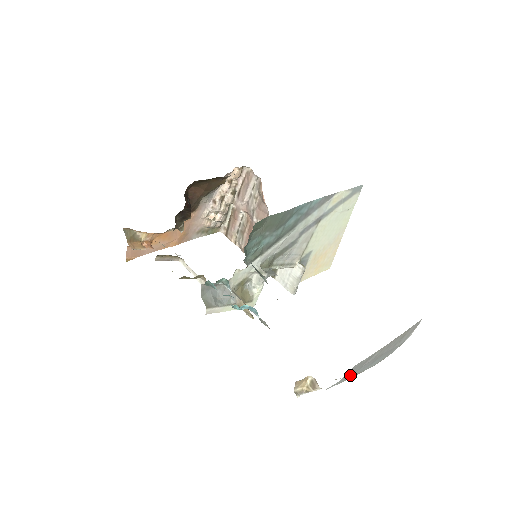
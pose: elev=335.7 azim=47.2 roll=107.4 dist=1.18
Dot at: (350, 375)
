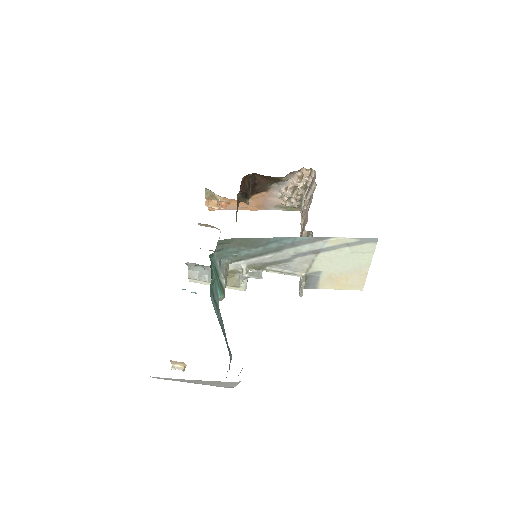
Dot at: occluded
